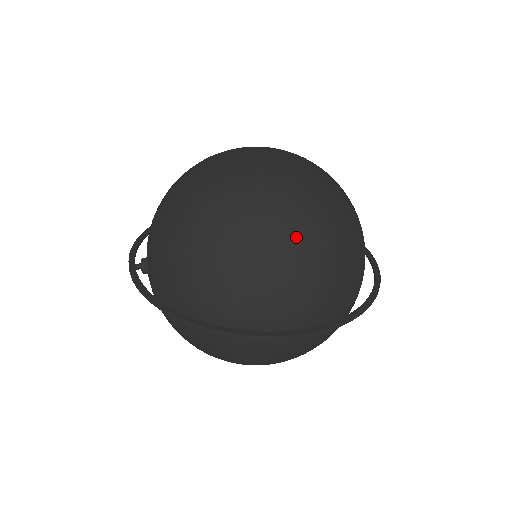
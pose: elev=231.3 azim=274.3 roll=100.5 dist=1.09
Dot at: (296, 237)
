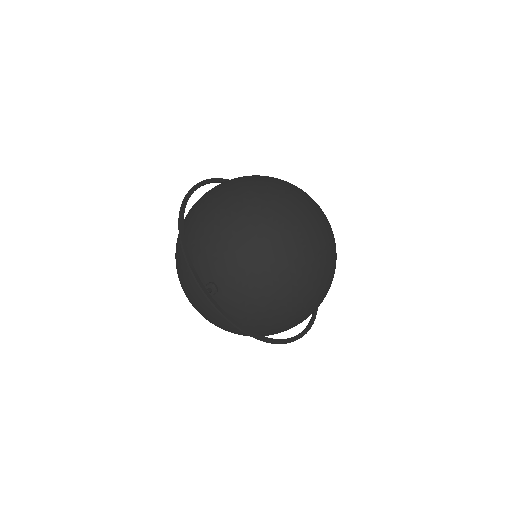
Dot at: (329, 286)
